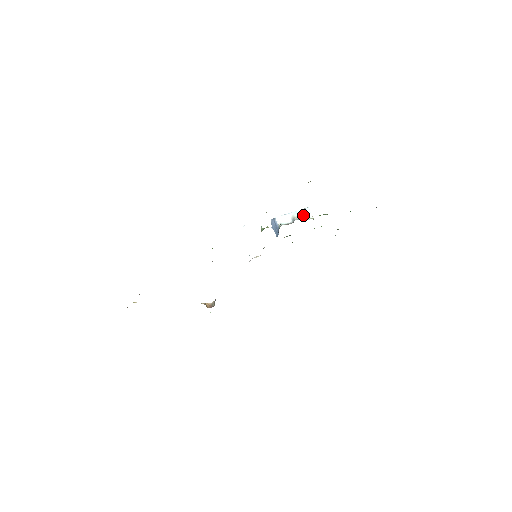
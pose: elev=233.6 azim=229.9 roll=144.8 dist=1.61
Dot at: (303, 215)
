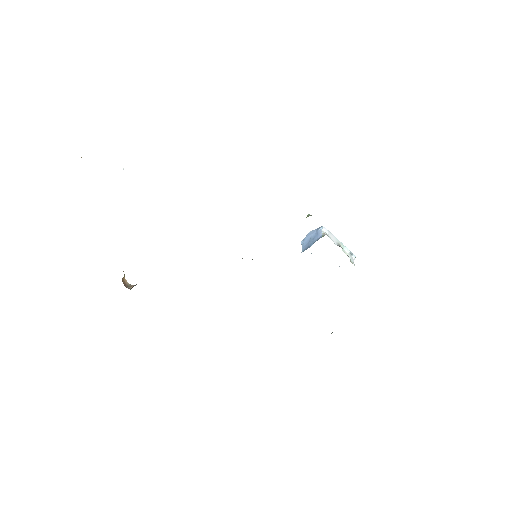
Dot at: (348, 254)
